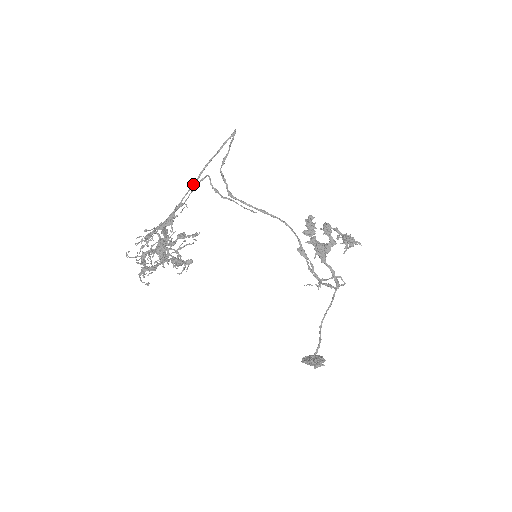
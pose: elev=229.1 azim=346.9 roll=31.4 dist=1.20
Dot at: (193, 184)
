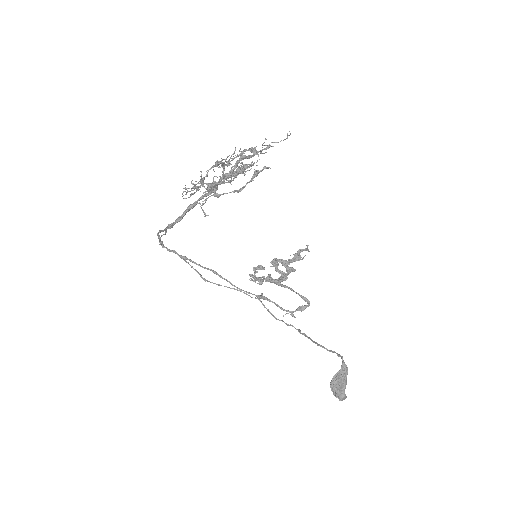
Dot at: occluded
